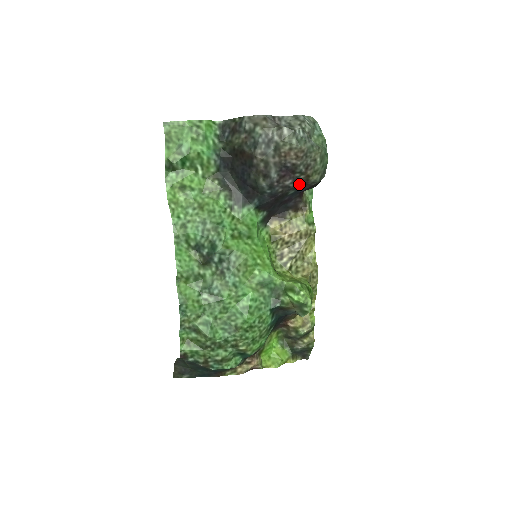
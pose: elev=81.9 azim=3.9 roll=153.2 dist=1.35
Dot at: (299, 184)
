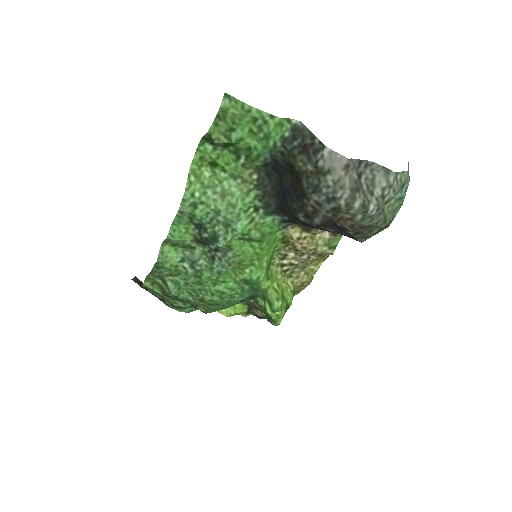
Dot at: occluded
